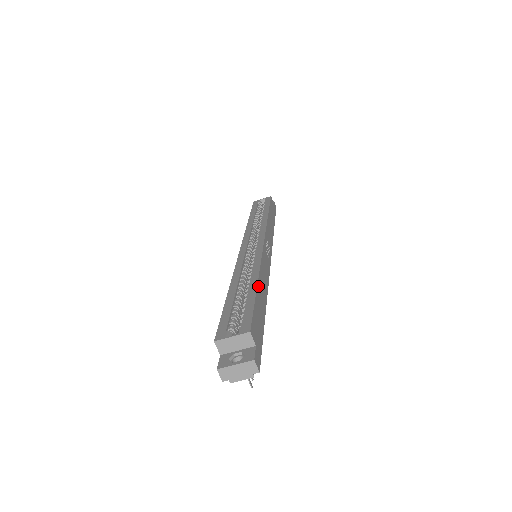
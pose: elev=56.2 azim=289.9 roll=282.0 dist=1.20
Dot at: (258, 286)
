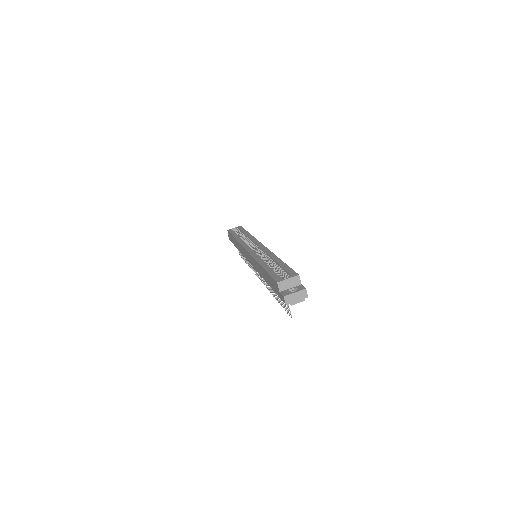
Dot at: occluded
